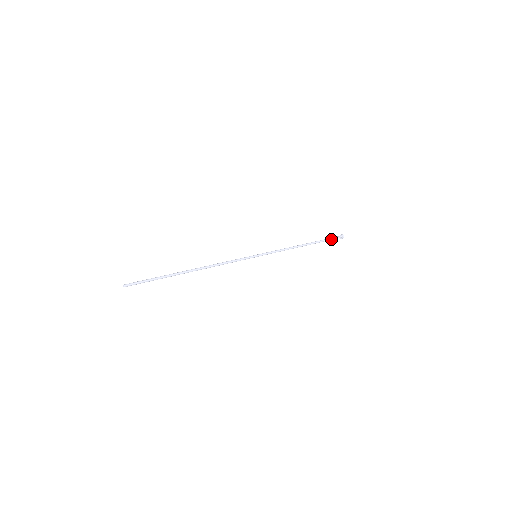
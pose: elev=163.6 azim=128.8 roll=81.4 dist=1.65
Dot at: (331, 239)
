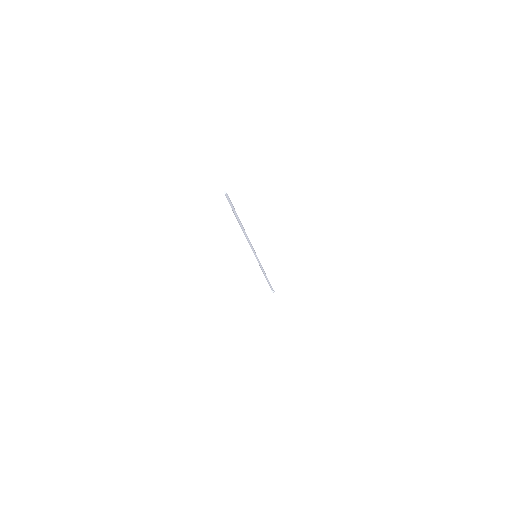
Dot at: (271, 286)
